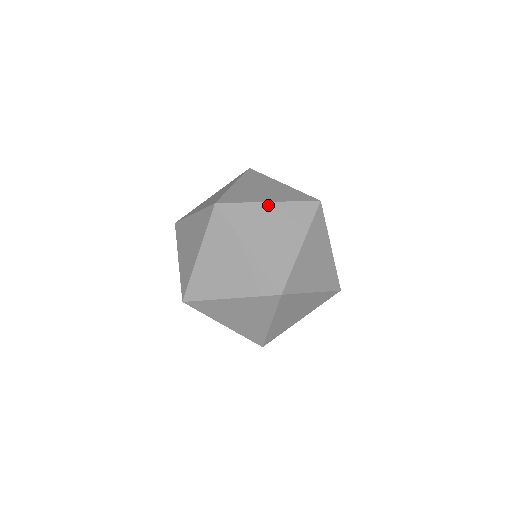
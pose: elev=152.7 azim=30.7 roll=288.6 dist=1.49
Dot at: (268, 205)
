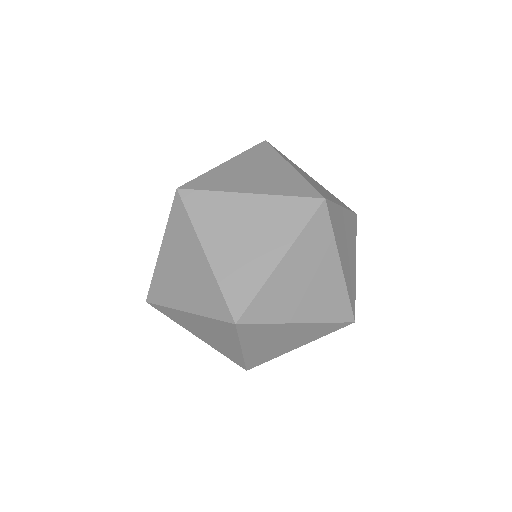
Dot at: (247, 197)
